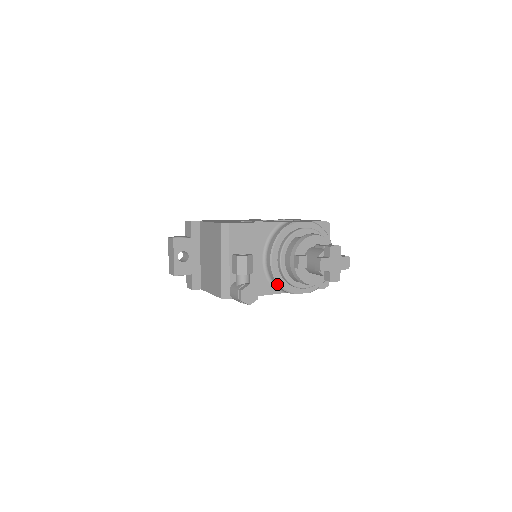
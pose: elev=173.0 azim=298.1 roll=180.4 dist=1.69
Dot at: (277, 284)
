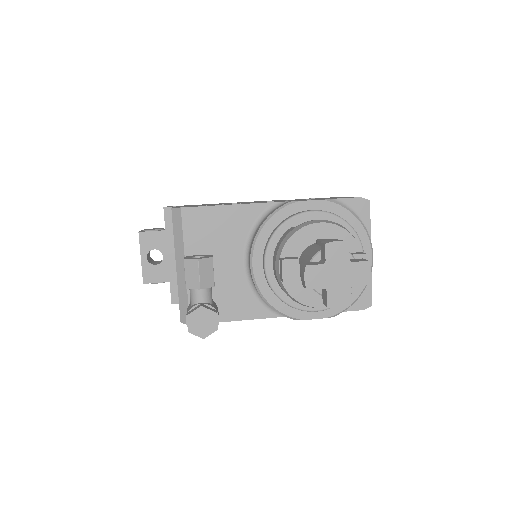
Dot at: (267, 303)
